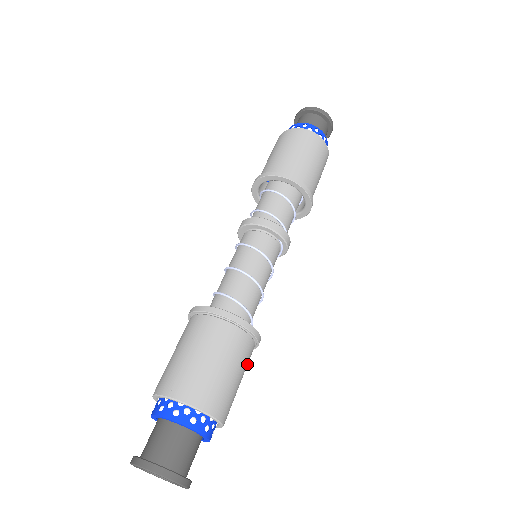
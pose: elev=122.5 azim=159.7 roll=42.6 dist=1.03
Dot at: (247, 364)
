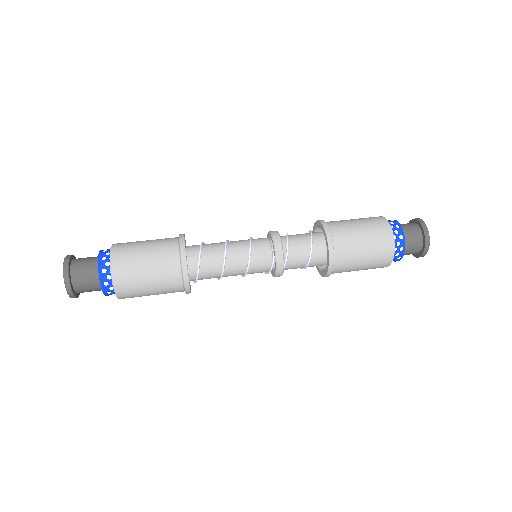
Dot at: (165, 280)
